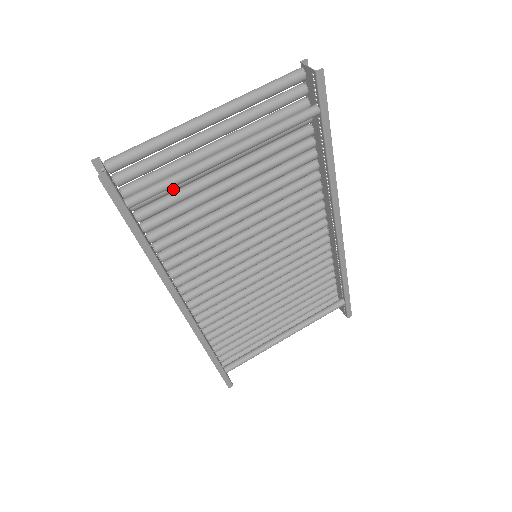
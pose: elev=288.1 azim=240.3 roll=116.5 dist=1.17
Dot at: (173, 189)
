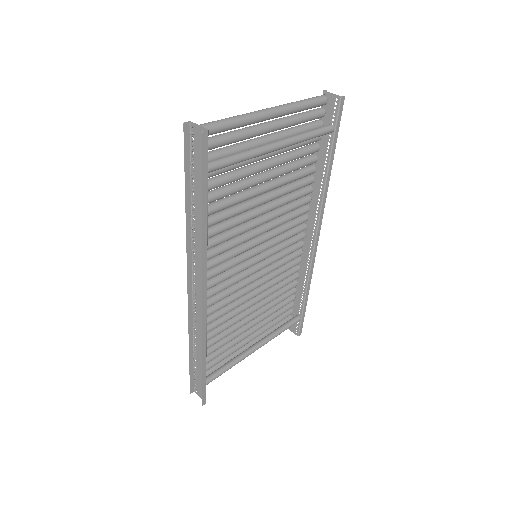
Dot at: (230, 168)
